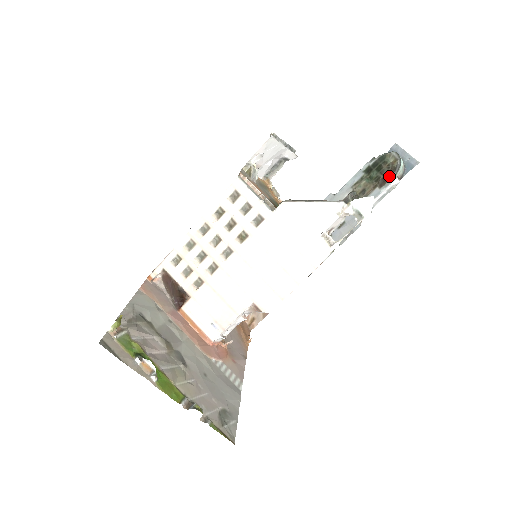
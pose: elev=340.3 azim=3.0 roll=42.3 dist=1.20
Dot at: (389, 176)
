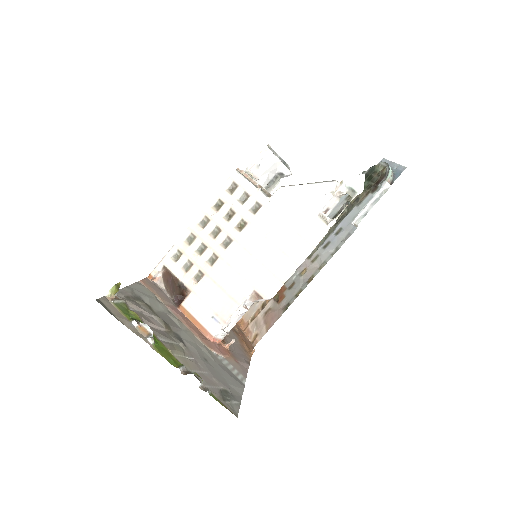
Dot at: (380, 182)
